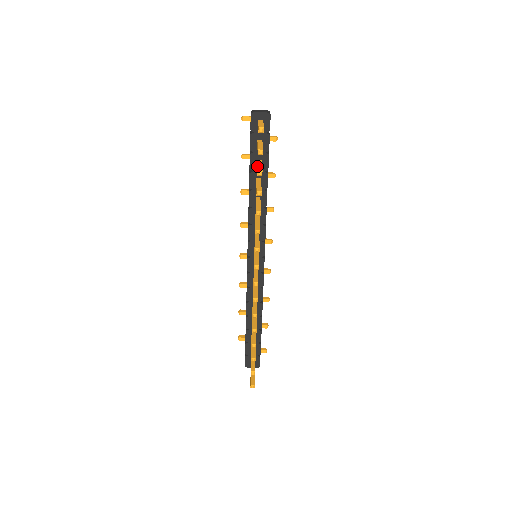
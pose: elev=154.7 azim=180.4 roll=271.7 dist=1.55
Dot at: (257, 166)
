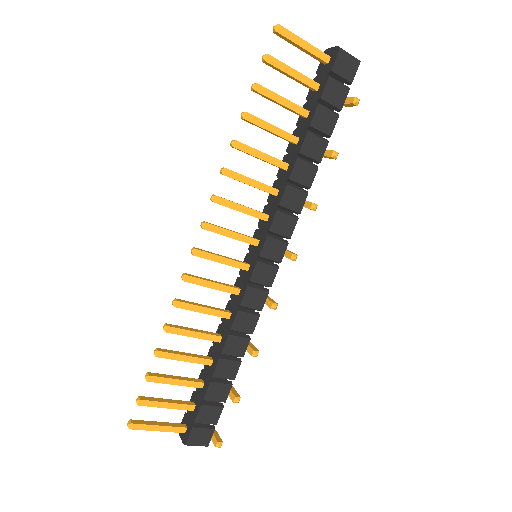
Dot at: (274, 93)
